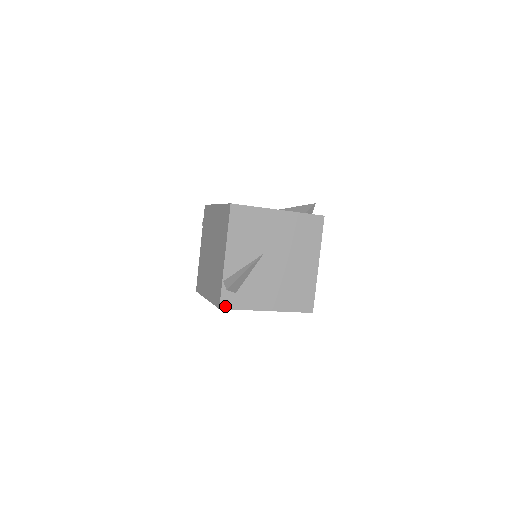
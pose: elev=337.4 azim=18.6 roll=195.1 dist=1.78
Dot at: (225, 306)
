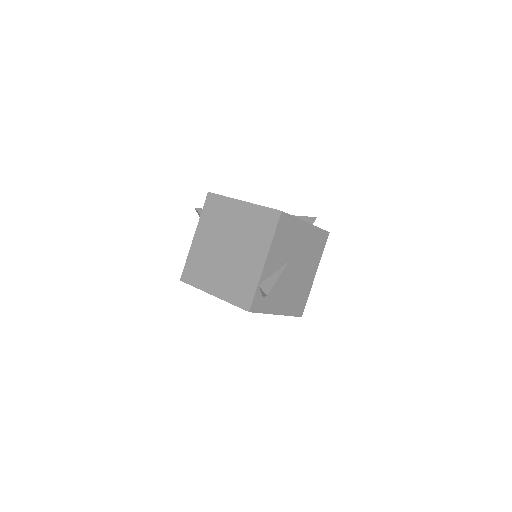
Dot at: (253, 309)
